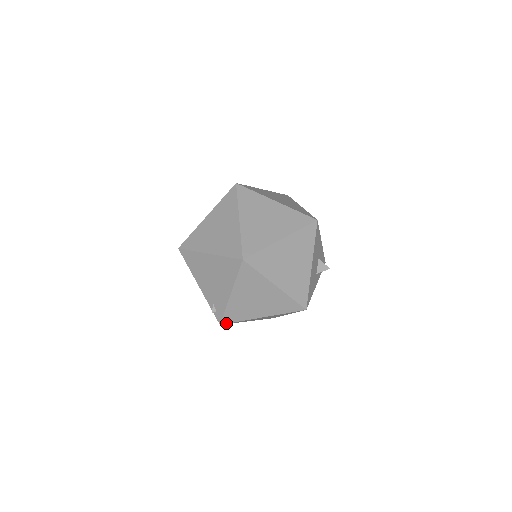
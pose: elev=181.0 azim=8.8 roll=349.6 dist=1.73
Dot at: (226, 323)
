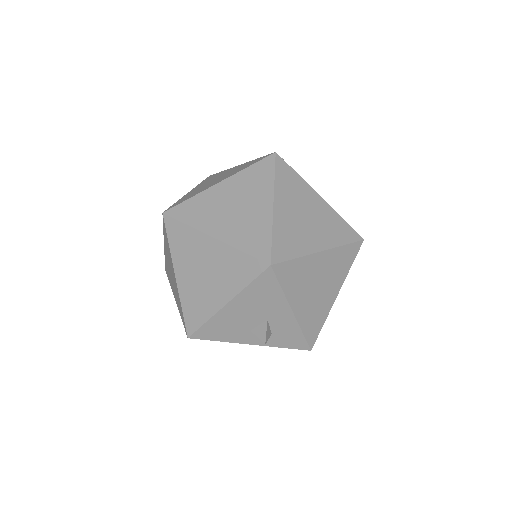
Dot at: occluded
